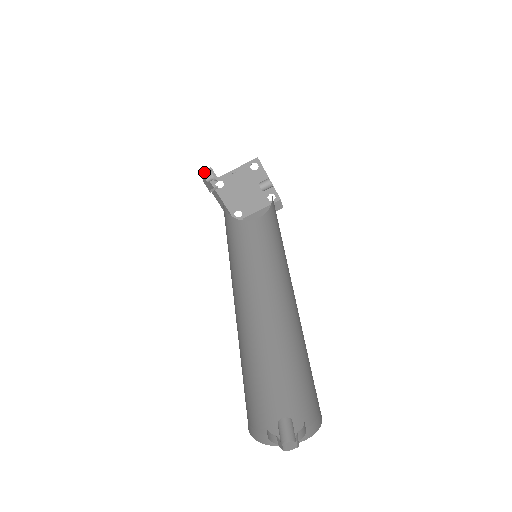
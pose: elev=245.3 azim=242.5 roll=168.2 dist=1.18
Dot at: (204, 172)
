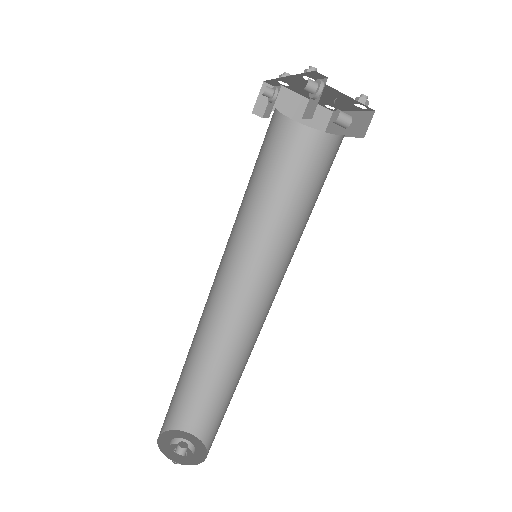
Dot at: occluded
